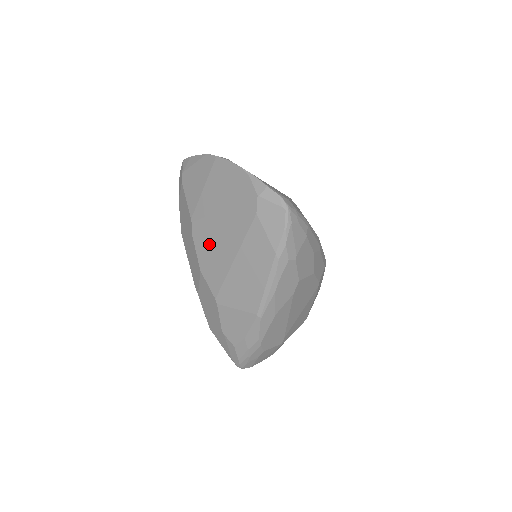
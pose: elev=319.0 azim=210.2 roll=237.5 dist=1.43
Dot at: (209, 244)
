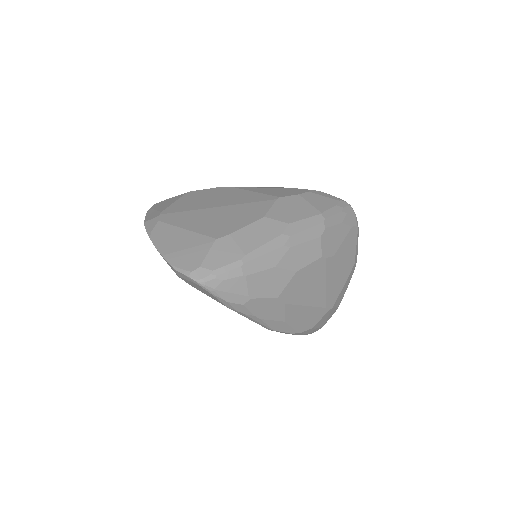
Dot at: occluded
